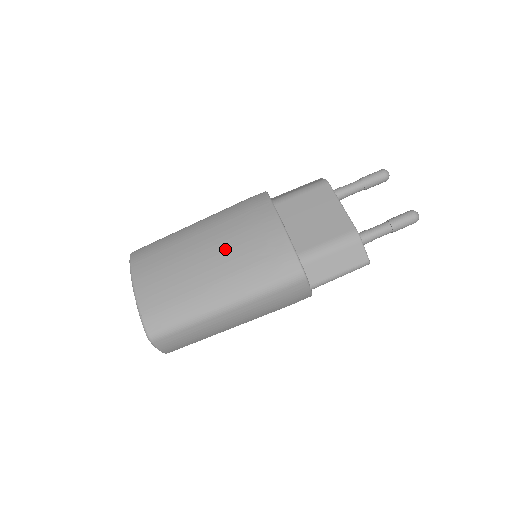
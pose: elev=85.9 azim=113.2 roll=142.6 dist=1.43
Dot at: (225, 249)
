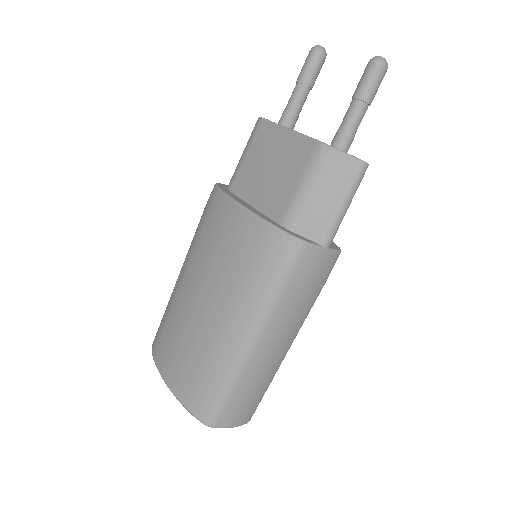
Dot at: (209, 279)
